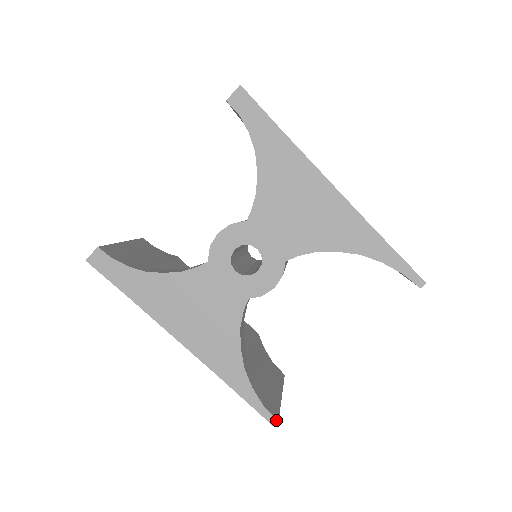
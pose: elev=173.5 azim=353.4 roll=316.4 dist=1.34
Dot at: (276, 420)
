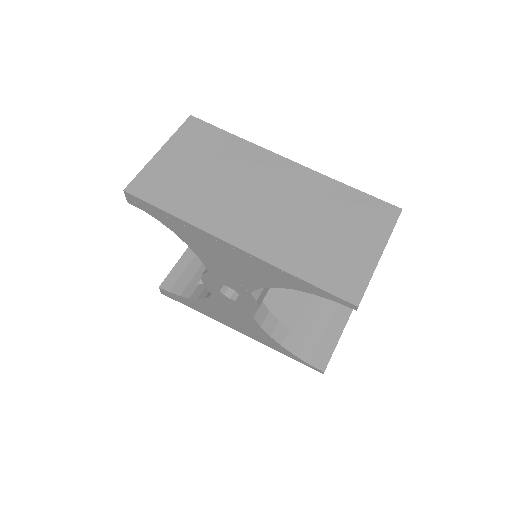
Dot at: (322, 371)
